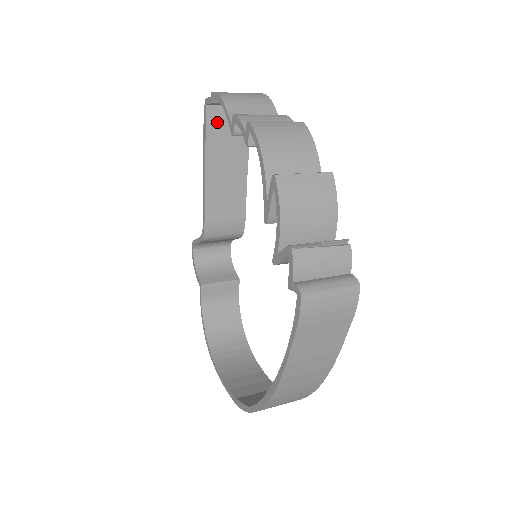
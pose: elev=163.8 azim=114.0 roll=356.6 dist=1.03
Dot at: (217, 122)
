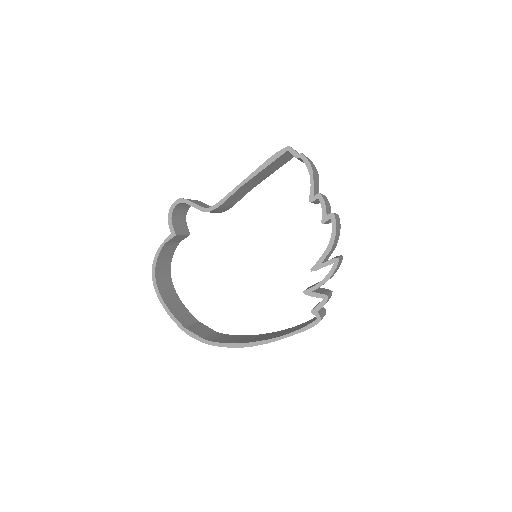
Dot at: (280, 159)
